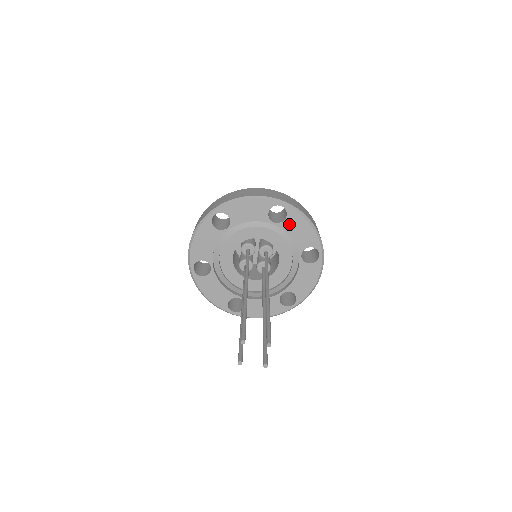
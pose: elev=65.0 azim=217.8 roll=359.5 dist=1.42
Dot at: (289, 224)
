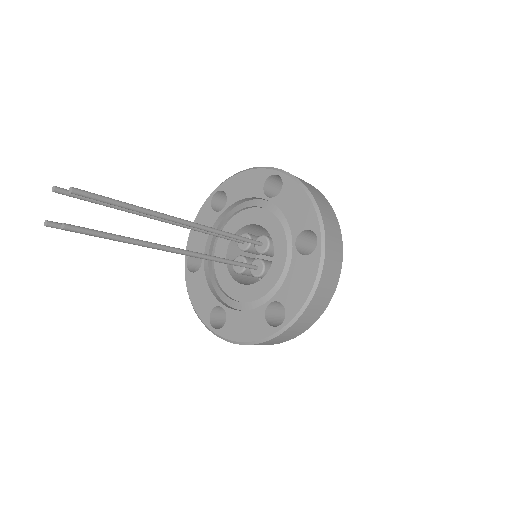
Dot at: (284, 198)
